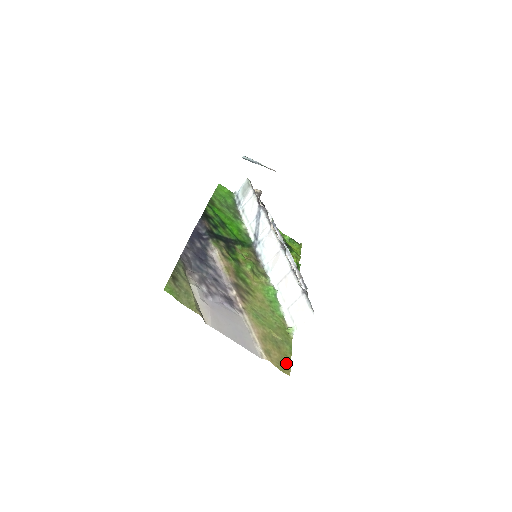
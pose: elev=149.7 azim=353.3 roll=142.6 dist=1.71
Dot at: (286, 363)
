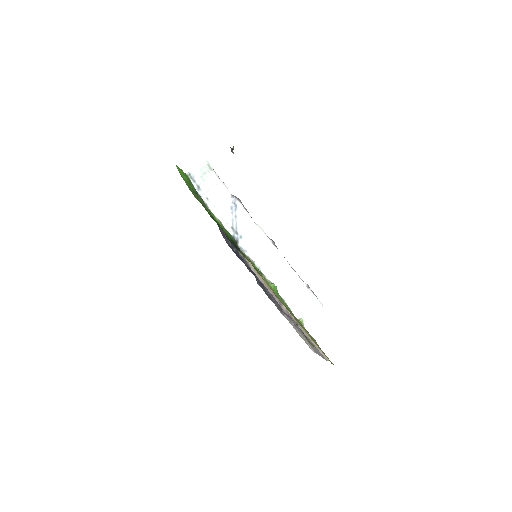
Dot at: occluded
